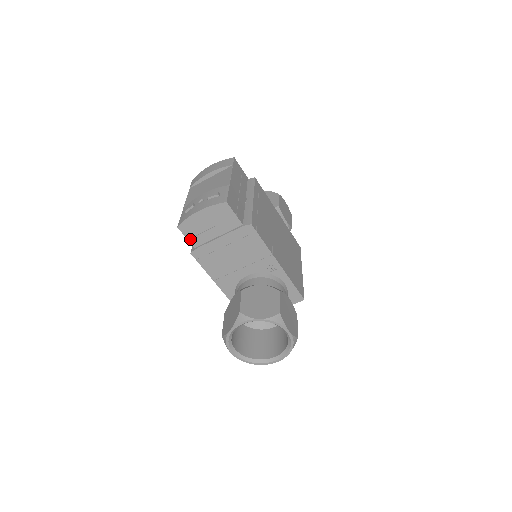
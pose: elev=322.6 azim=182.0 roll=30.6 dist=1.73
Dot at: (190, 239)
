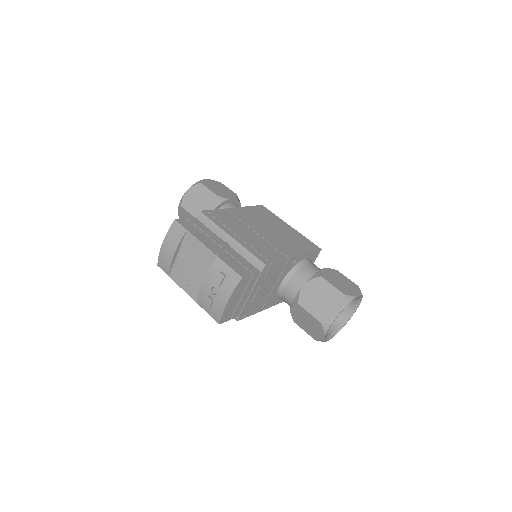
Dot at: (232, 318)
